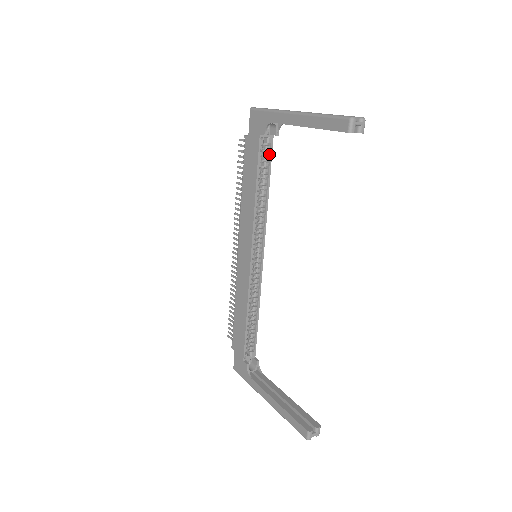
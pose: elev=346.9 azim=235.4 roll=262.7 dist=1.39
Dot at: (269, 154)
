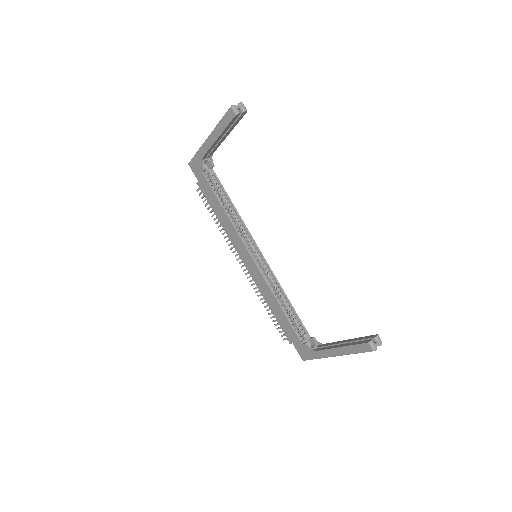
Dot at: (218, 182)
